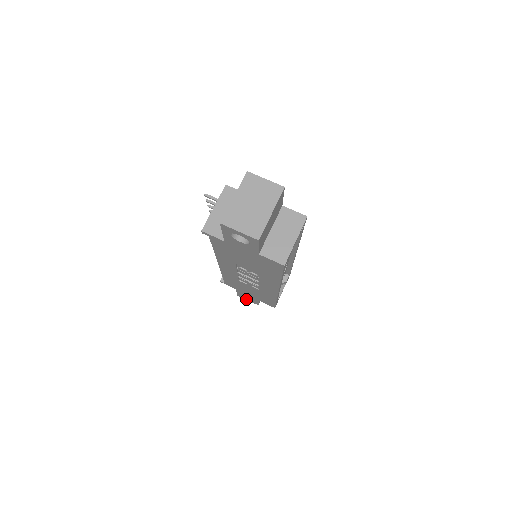
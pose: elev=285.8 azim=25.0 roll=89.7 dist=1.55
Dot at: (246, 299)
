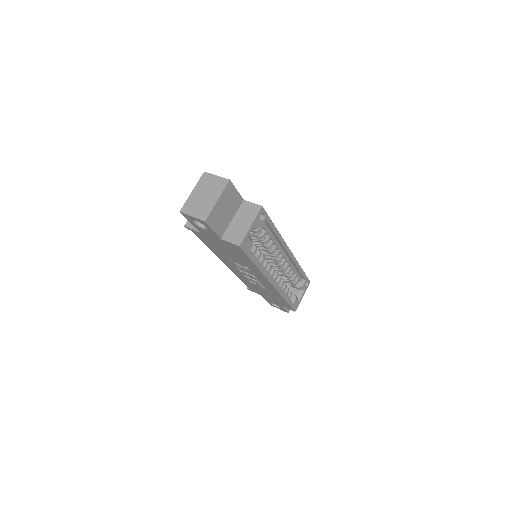
Dot at: occluded
